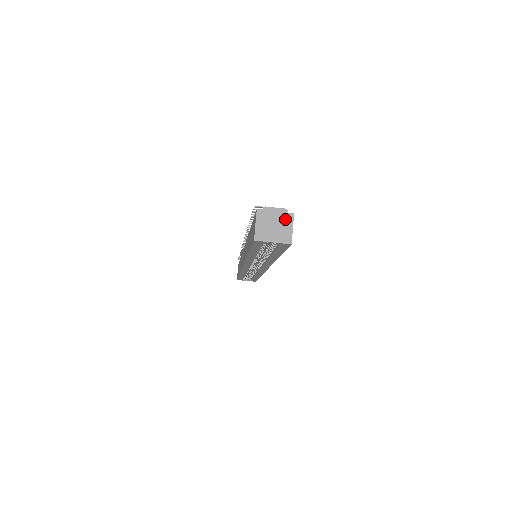
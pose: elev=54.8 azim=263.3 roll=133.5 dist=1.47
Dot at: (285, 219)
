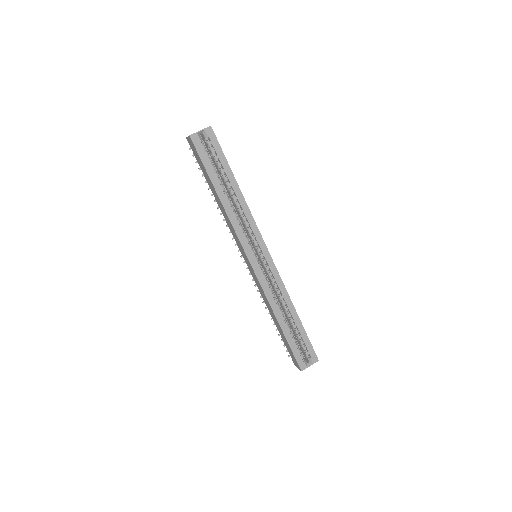
Dot at: occluded
